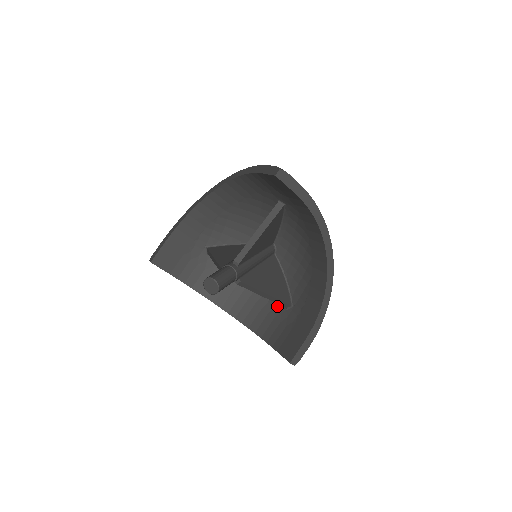
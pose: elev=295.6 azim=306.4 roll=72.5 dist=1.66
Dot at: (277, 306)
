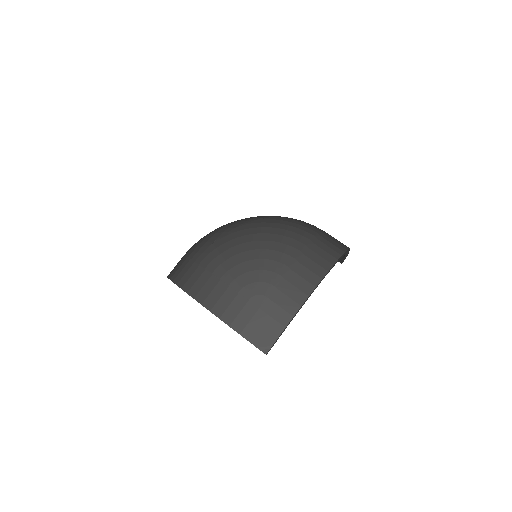
Dot at: occluded
